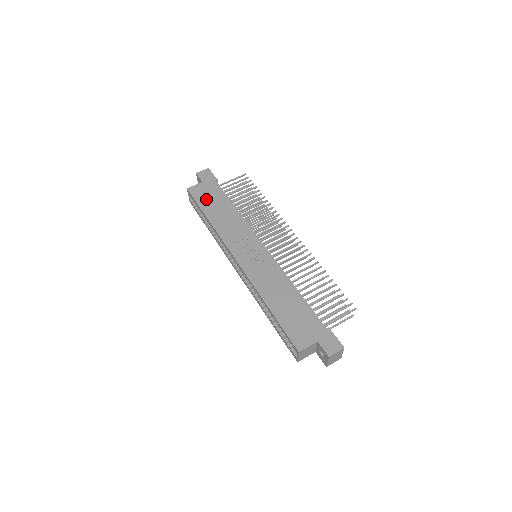
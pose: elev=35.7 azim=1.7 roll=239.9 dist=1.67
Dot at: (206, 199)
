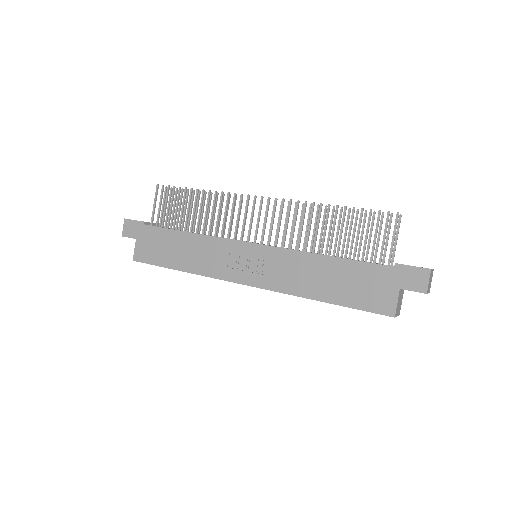
Dot at: (157, 253)
